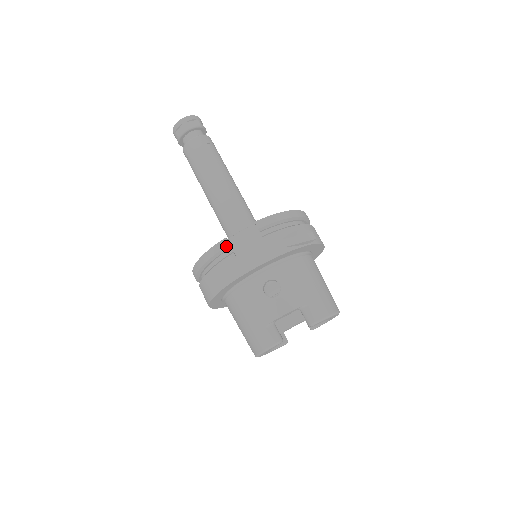
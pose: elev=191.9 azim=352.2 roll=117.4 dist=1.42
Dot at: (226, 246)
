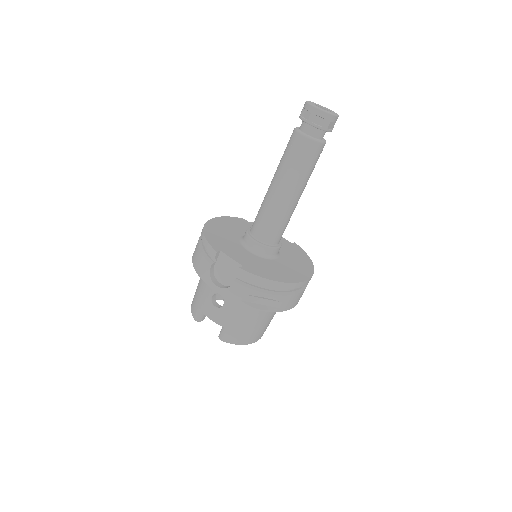
Dot at: occluded
